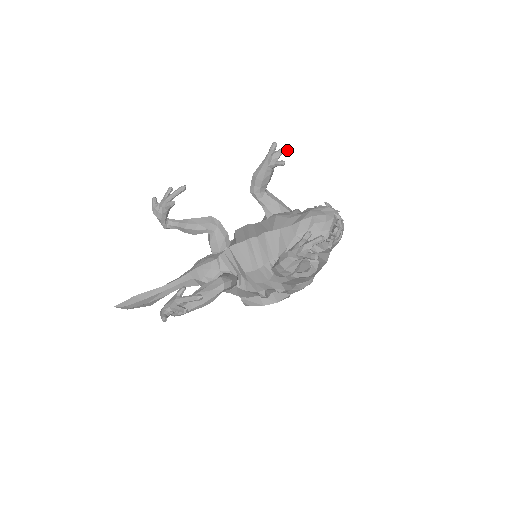
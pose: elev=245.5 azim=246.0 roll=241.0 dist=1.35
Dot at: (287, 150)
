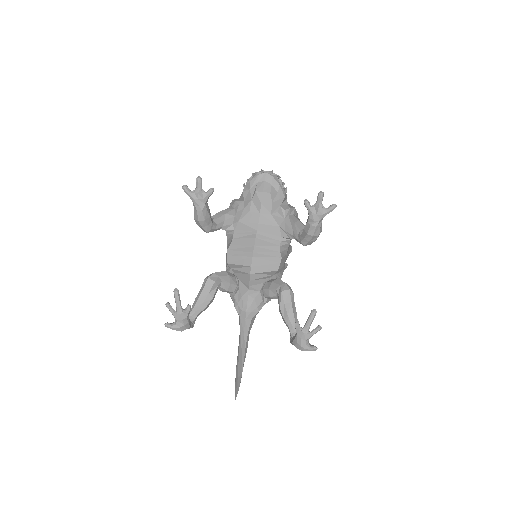
Dot at: occluded
